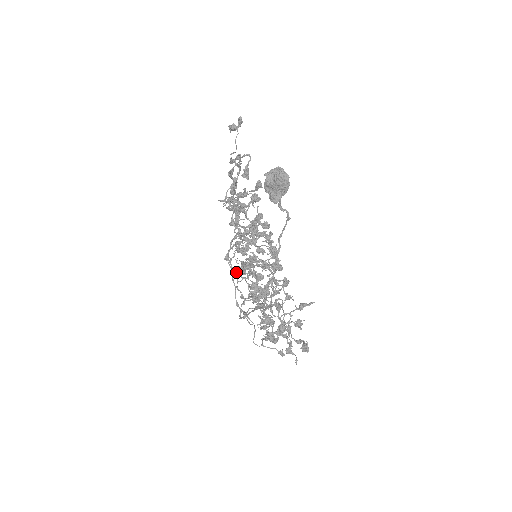
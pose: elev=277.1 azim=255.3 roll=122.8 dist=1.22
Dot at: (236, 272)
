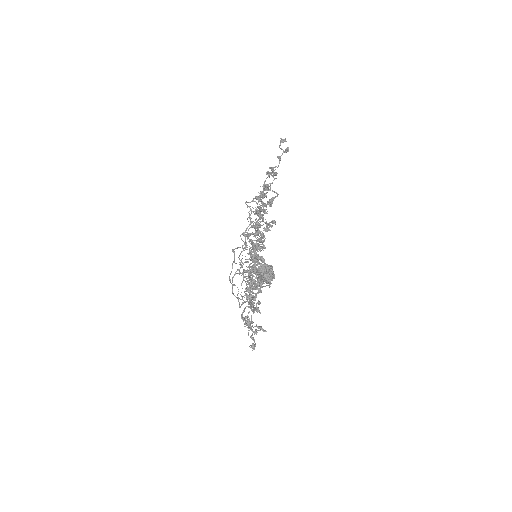
Dot at: occluded
